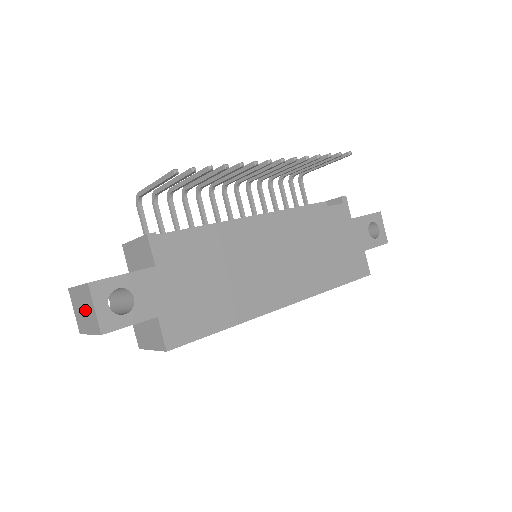
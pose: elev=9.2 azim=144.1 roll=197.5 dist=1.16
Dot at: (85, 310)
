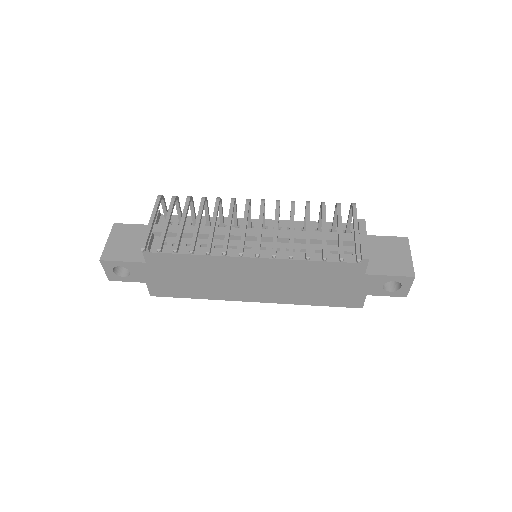
Dot at: occluded
